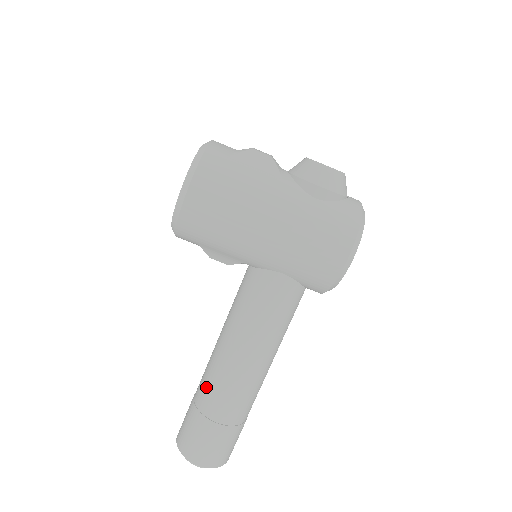
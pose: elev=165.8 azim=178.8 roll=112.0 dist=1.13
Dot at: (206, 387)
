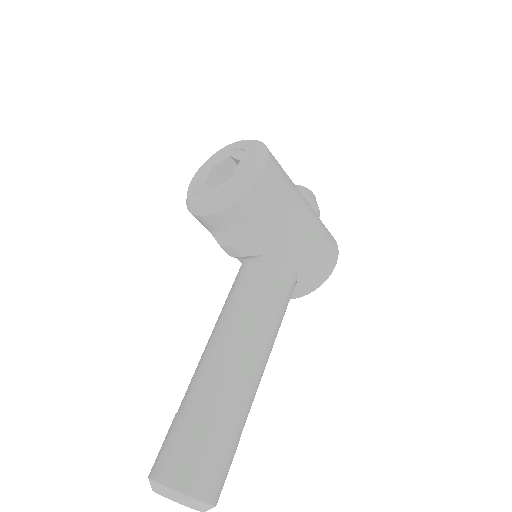
Dot at: (218, 392)
